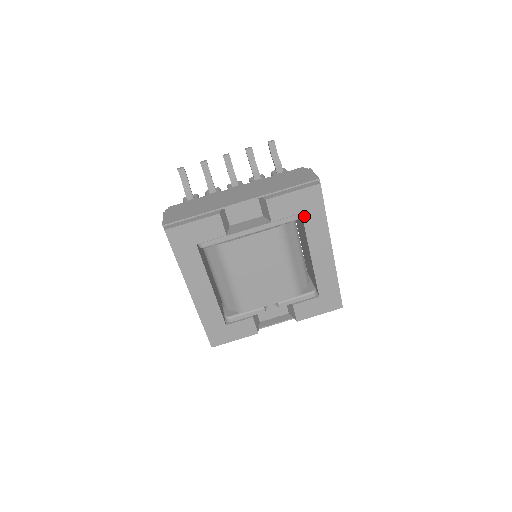
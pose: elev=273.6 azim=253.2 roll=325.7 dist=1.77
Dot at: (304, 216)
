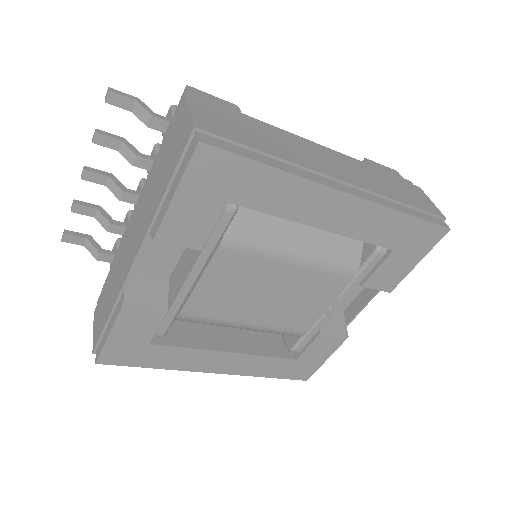
Dot at: (238, 201)
